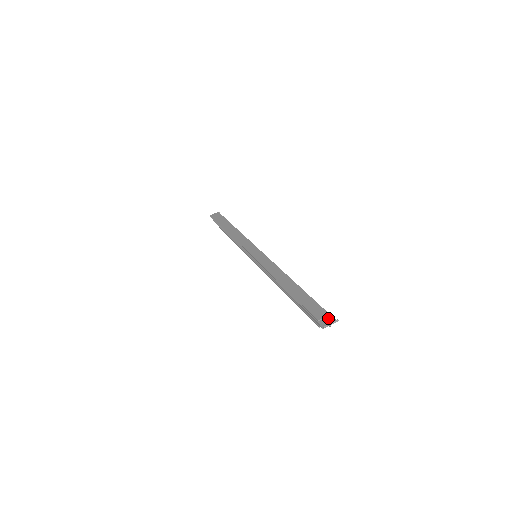
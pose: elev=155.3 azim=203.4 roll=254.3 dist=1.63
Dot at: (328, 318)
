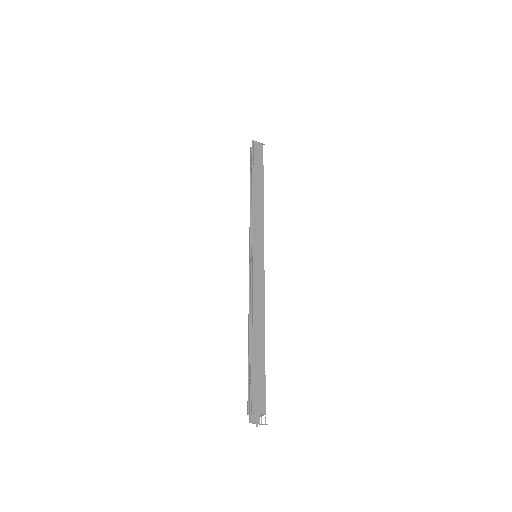
Dot at: (262, 413)
